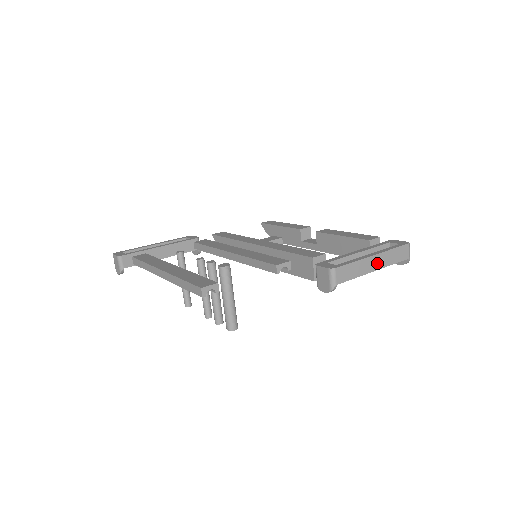
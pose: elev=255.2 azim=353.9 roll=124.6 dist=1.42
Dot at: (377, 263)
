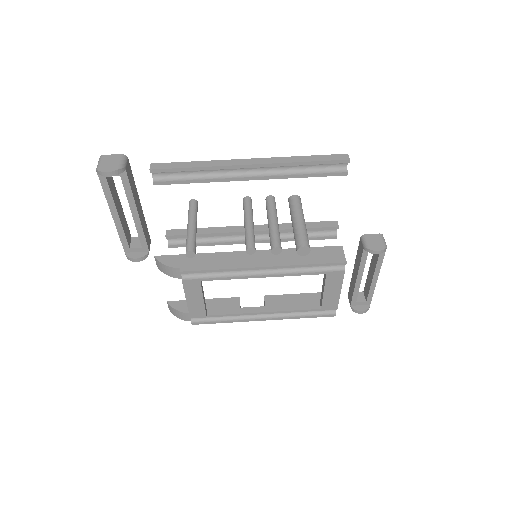
Dot at: occluded
